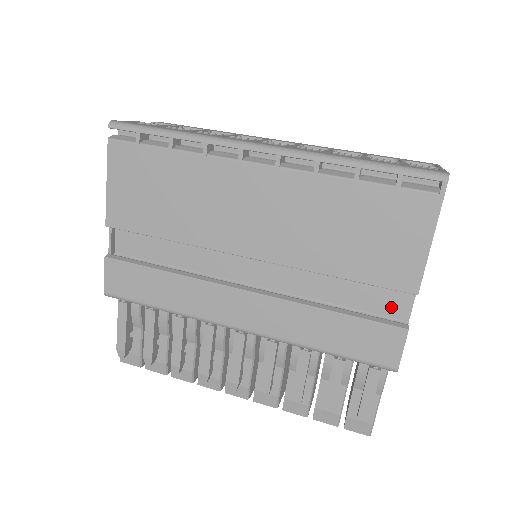
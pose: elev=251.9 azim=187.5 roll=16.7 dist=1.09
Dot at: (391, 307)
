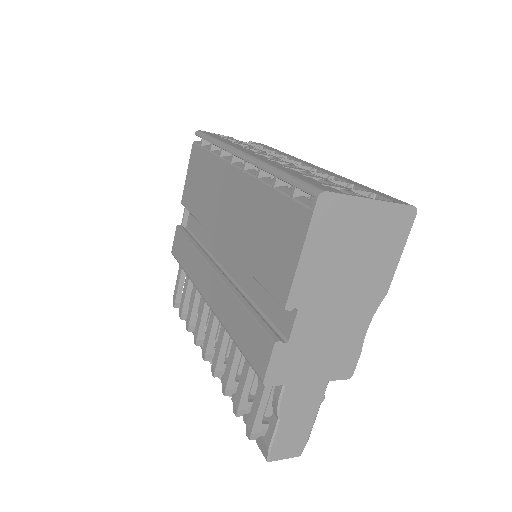
Dot at: (282, 320)
